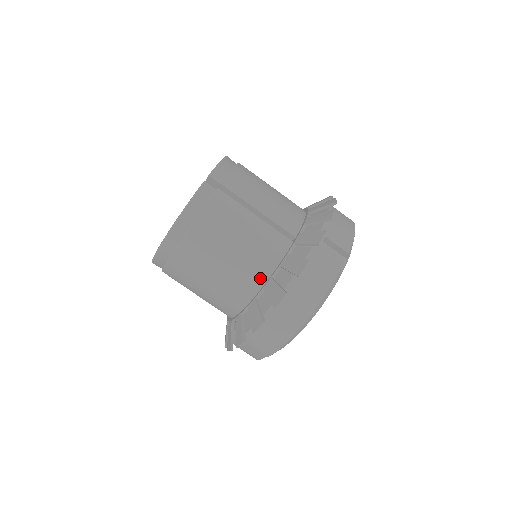
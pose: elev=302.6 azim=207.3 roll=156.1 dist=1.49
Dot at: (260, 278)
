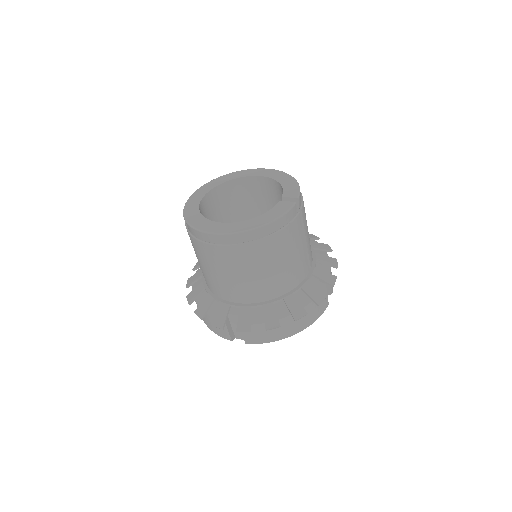
Dot at: (284, 290)
